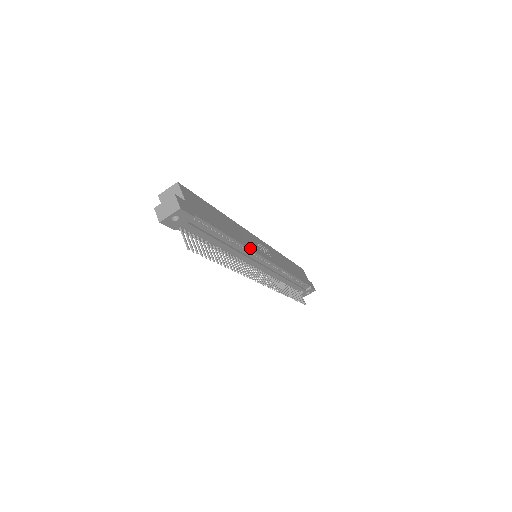
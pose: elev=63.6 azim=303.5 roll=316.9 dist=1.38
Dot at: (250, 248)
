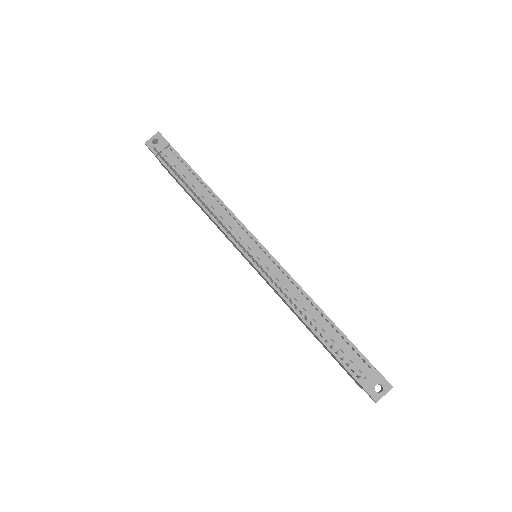
Dot at: (233, 213)
